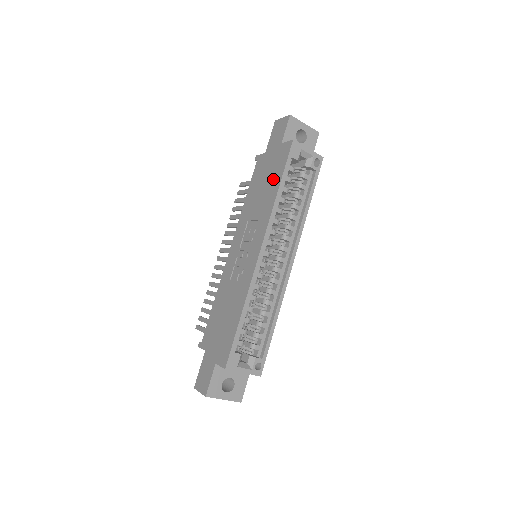
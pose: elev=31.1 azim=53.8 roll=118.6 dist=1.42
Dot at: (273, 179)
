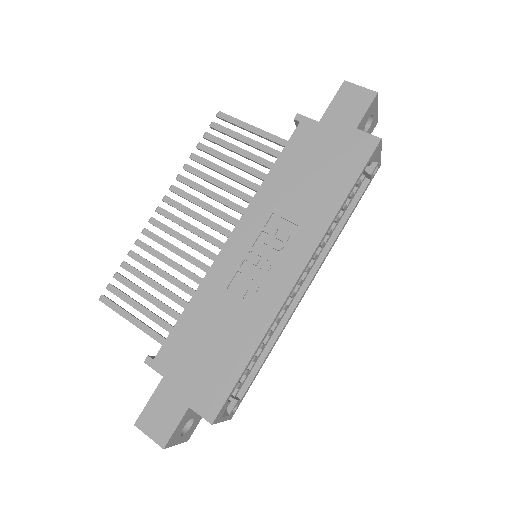
Dot at: (335, 177)
